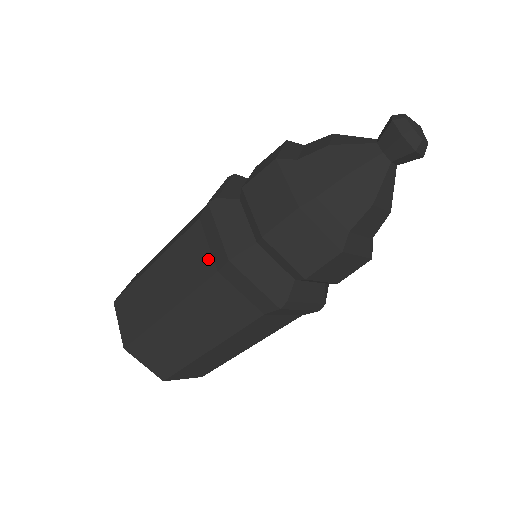
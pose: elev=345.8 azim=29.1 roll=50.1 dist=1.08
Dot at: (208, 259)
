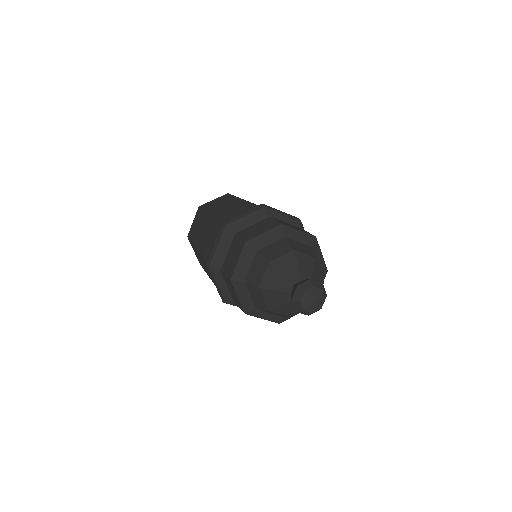
Dot at: (210, 249)
